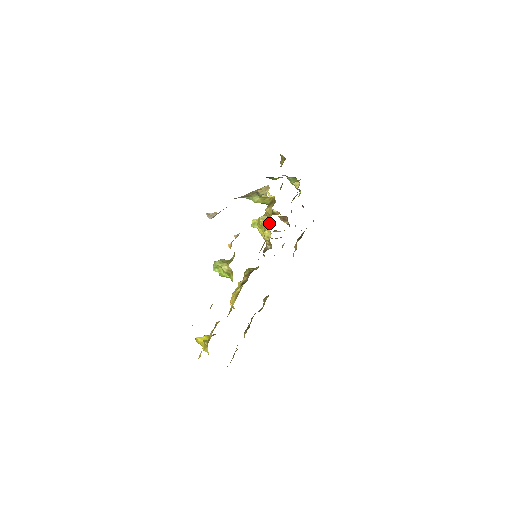
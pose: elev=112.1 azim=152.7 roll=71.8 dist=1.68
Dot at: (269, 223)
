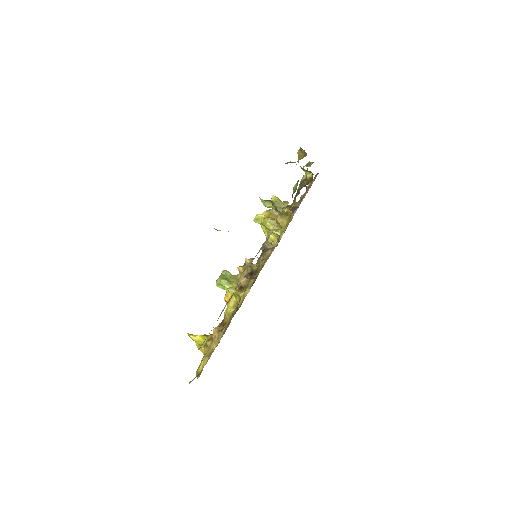
Dot at: (279, 235)
